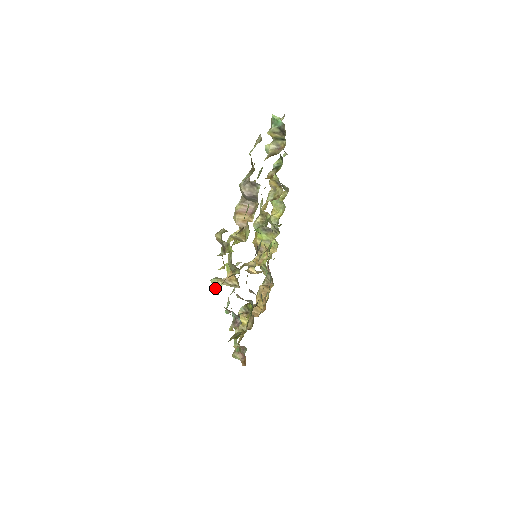
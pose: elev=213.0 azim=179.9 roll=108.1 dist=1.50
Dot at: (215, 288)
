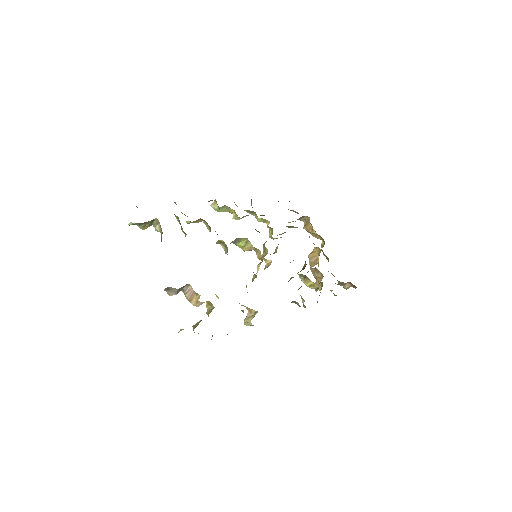
Dot at: occluded
